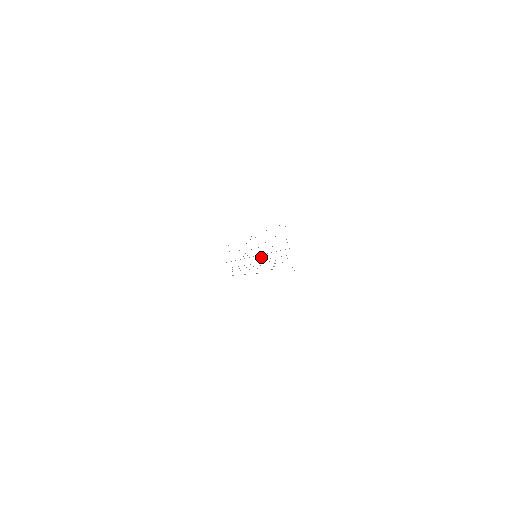
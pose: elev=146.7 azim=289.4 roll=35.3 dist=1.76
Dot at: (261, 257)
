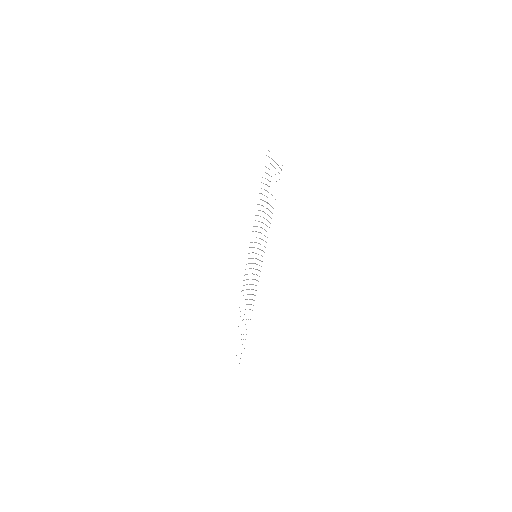
Dot at: occluded
